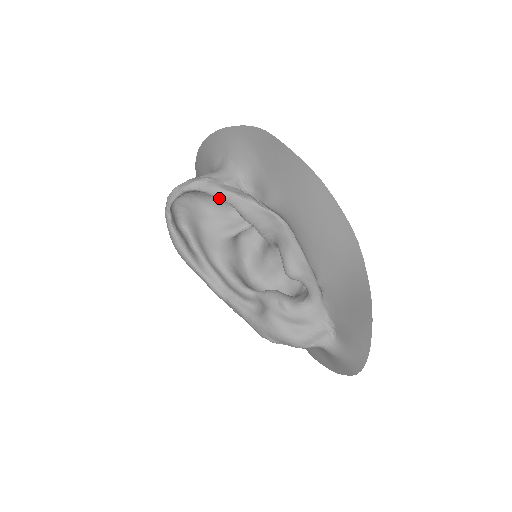
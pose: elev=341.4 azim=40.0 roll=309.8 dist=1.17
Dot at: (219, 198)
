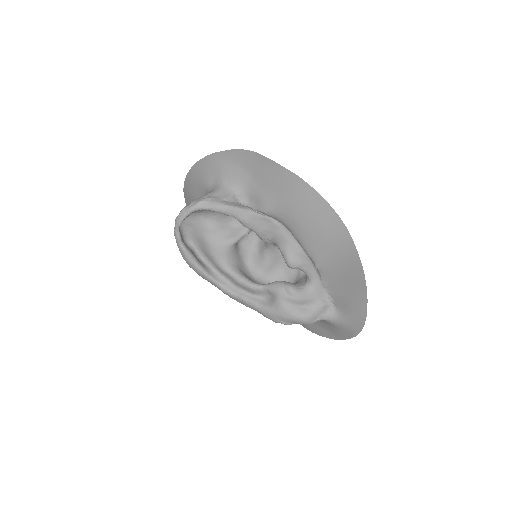
Dot at: (223, 213)
